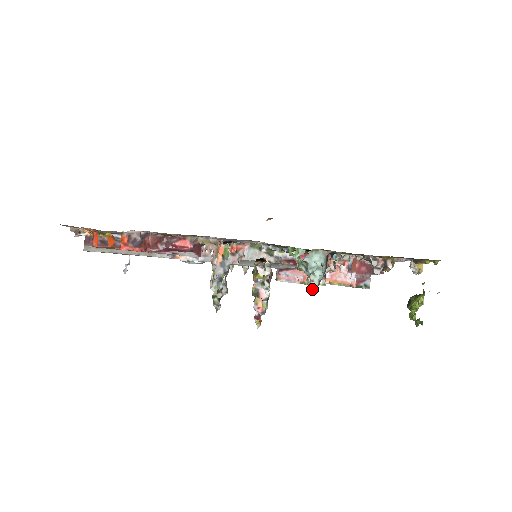
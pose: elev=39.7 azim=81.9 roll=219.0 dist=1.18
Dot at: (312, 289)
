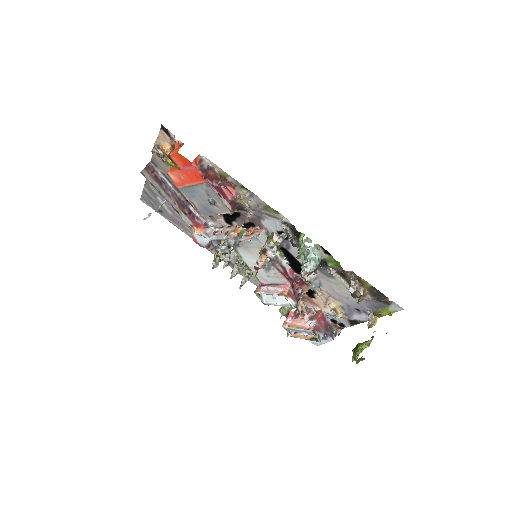
Dot at: (303, 273)
